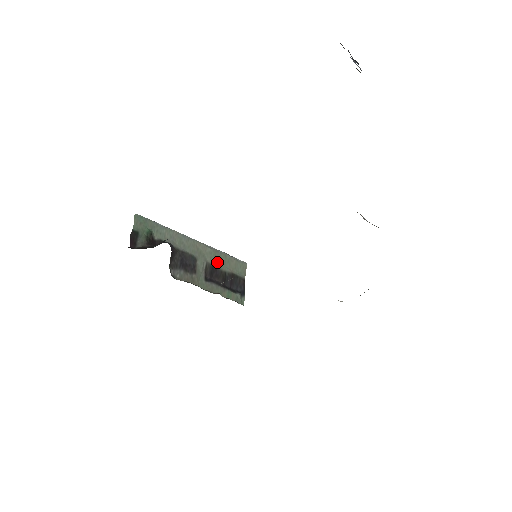
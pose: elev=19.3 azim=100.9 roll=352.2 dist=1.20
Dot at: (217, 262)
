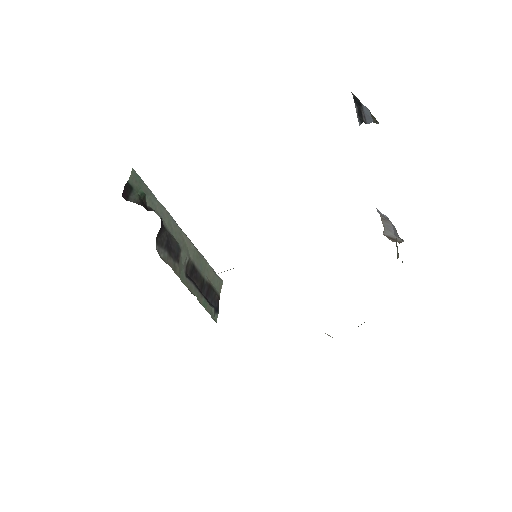
Dot at: (198, 264)
